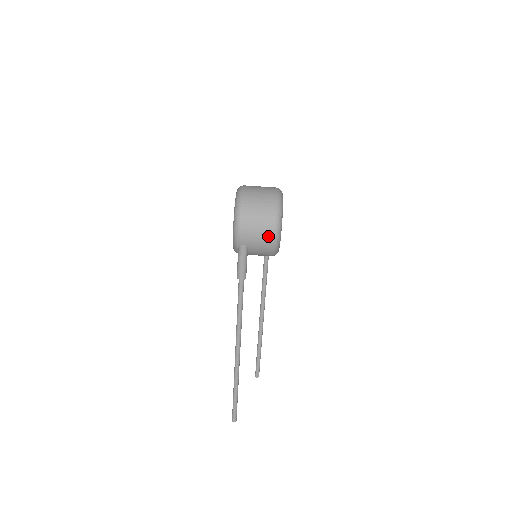
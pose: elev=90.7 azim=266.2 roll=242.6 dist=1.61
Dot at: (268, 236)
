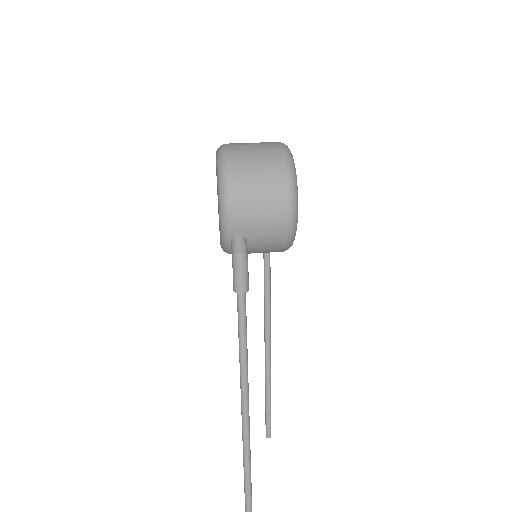
Dot at: (278, 215)
